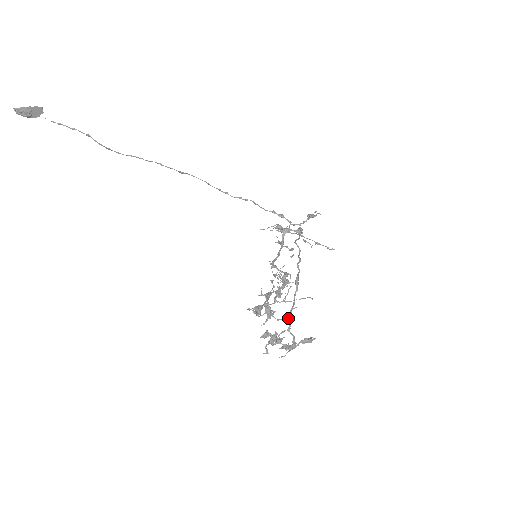
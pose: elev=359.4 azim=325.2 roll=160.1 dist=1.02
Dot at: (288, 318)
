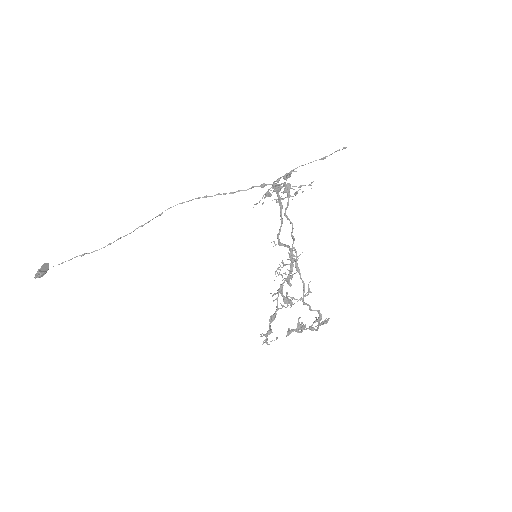
Dot at: (304, 303)
